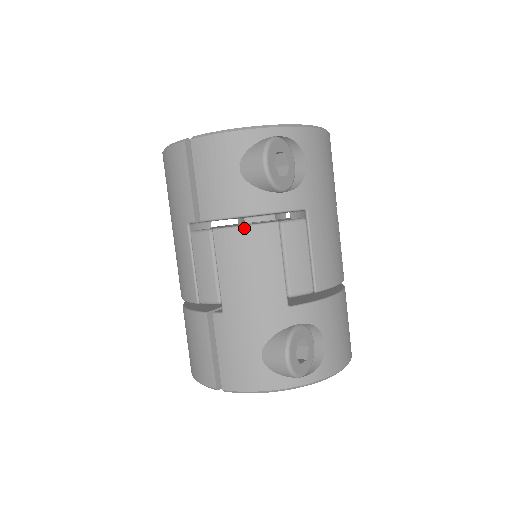
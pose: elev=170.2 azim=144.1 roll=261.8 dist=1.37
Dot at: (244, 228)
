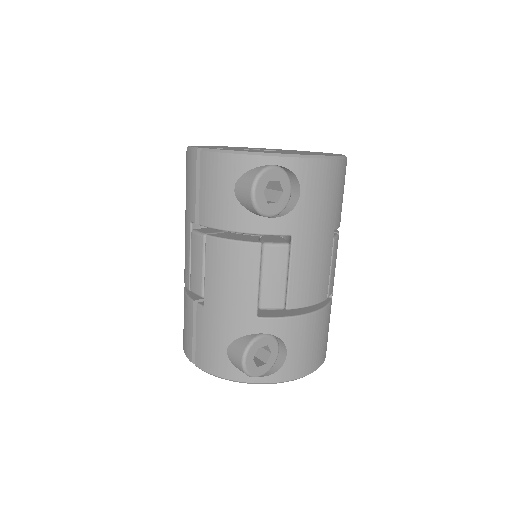
Dot at: (230, 242)
